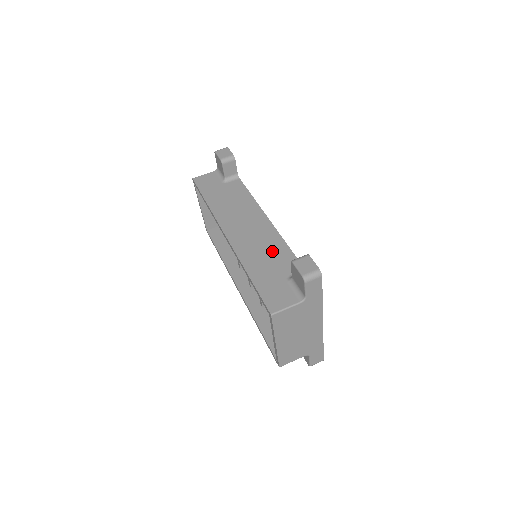
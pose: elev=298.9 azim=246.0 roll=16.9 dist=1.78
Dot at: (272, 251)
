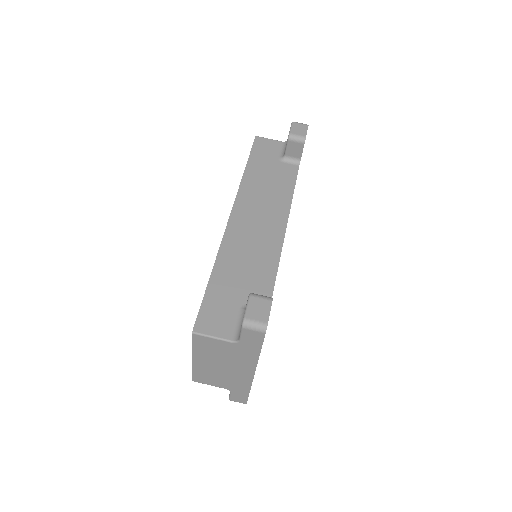
Dot at: (257, 265)
